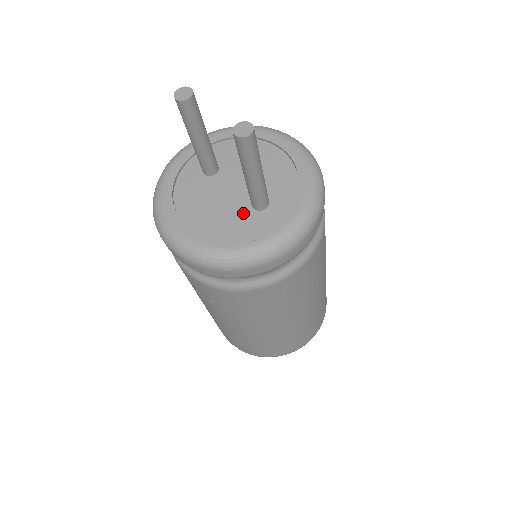
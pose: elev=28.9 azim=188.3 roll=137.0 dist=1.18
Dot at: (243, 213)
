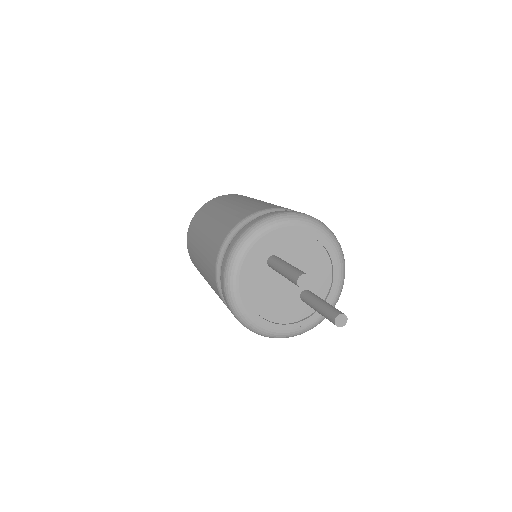
Dot at: (294, 303)
